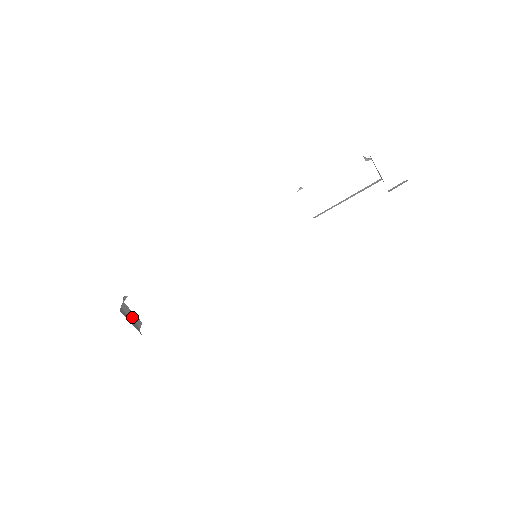
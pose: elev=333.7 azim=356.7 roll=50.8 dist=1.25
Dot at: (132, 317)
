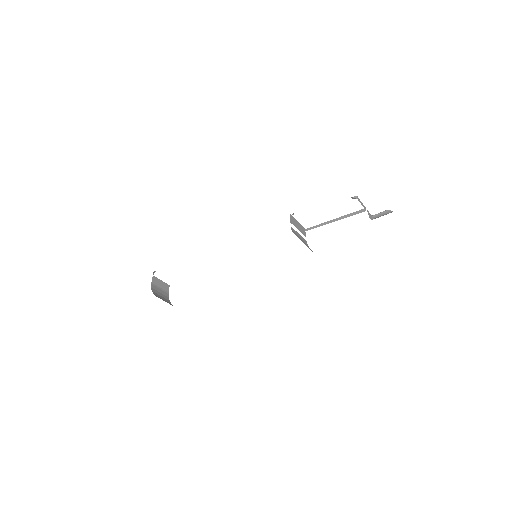
Dot at: (161, 286)
